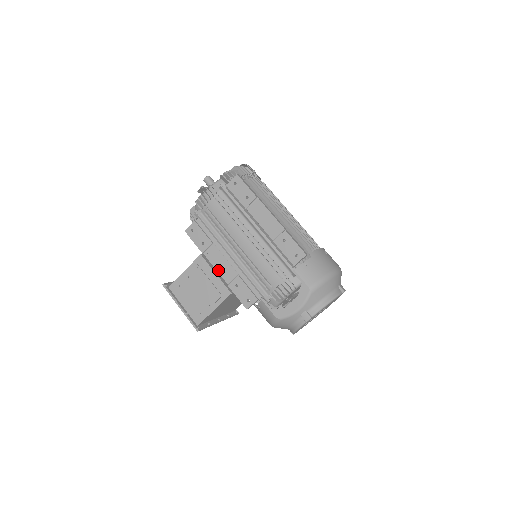
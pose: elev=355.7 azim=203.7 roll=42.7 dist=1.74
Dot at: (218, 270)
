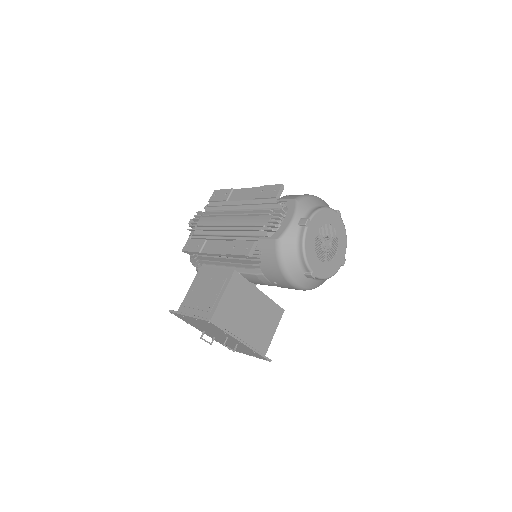
Dot at: (215, 253)
